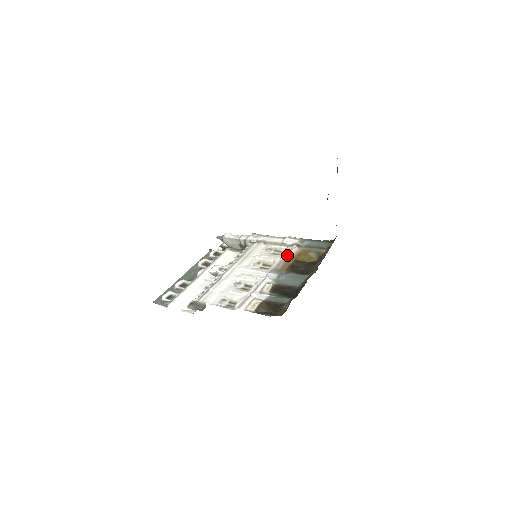
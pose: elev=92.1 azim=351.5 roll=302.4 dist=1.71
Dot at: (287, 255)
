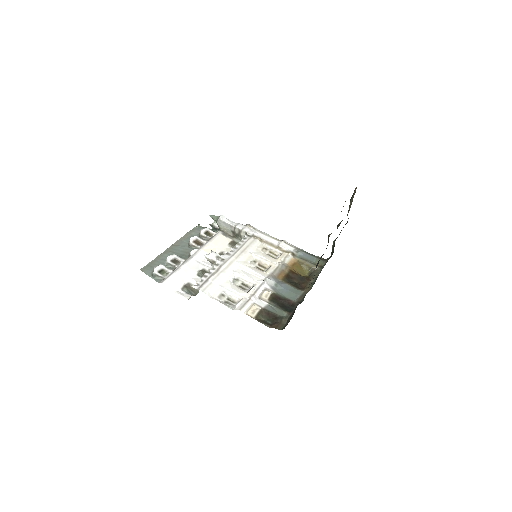
Dot at: (283, 262)
